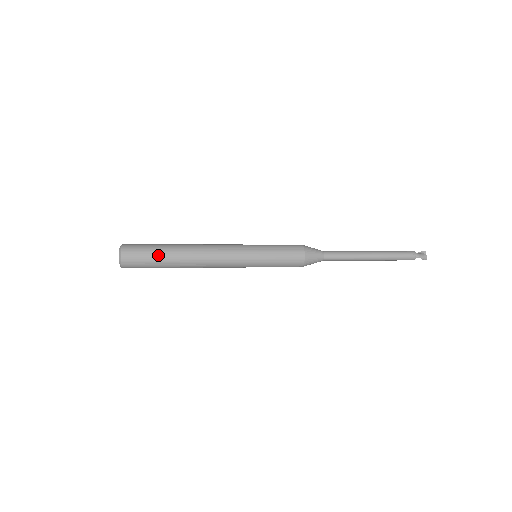
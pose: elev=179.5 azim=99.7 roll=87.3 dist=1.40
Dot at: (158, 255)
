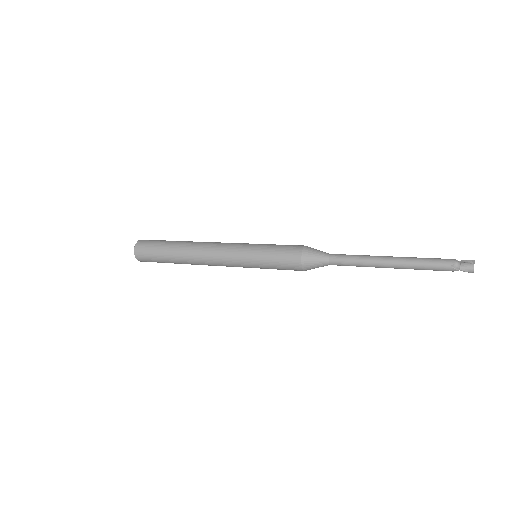
Dot at: (163, 256)
